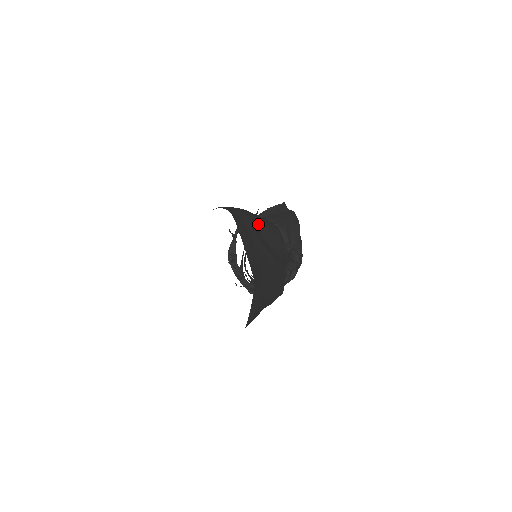
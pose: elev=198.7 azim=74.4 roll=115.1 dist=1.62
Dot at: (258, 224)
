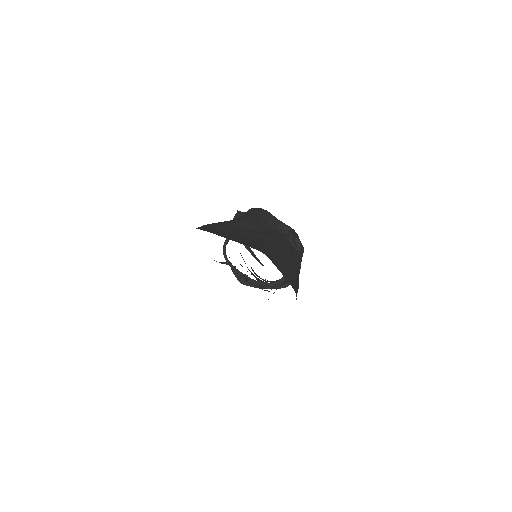
Dot at: (224, 224)
